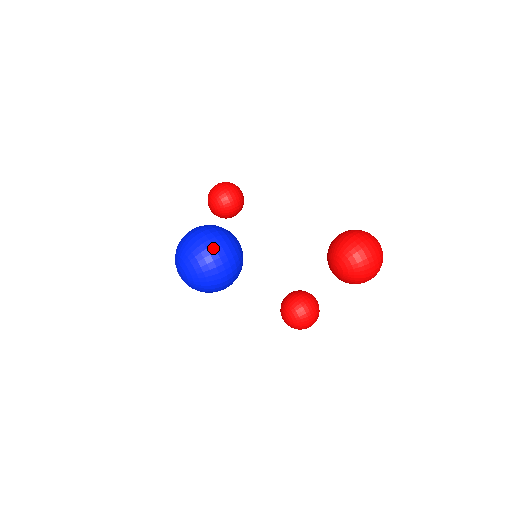
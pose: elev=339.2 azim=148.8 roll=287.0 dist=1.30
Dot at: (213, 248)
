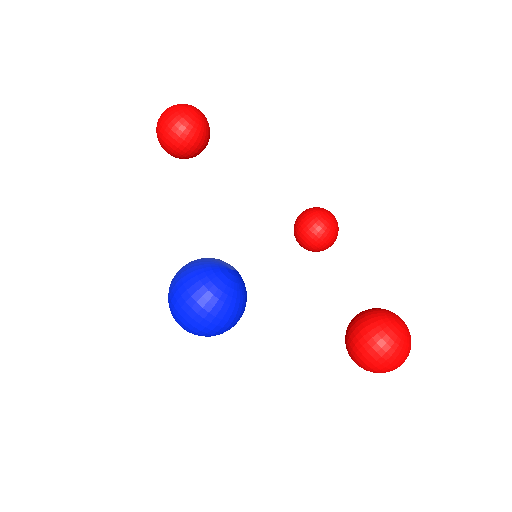
Dot at: (212, 325)
